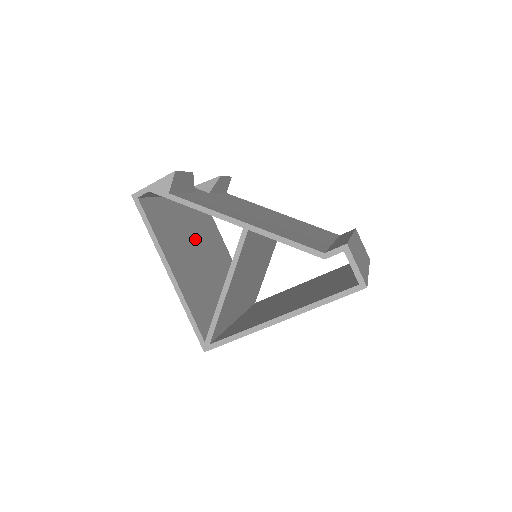
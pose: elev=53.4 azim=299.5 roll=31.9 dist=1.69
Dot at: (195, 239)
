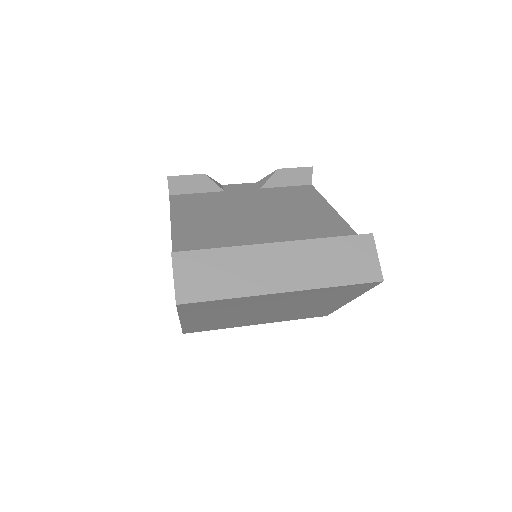
Dot at: occluded
